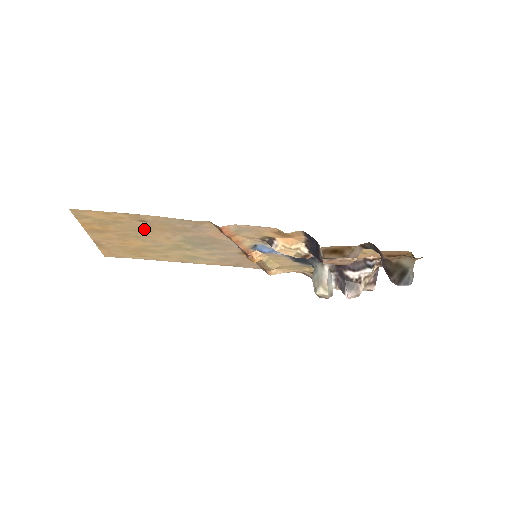
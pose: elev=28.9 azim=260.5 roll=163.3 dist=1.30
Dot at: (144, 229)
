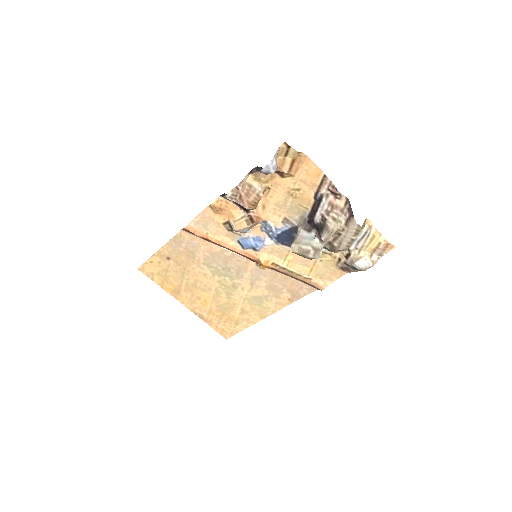
Dot at: (183, 270)
